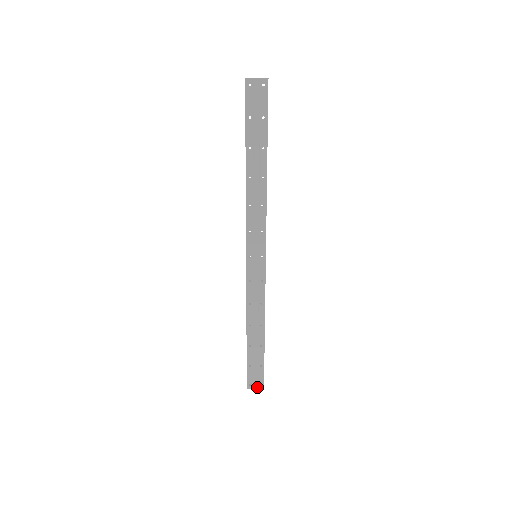
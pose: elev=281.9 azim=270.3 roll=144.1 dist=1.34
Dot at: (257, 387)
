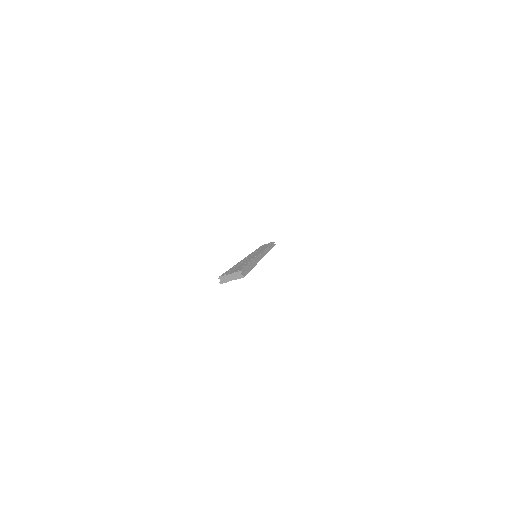
Dot at: occluded
